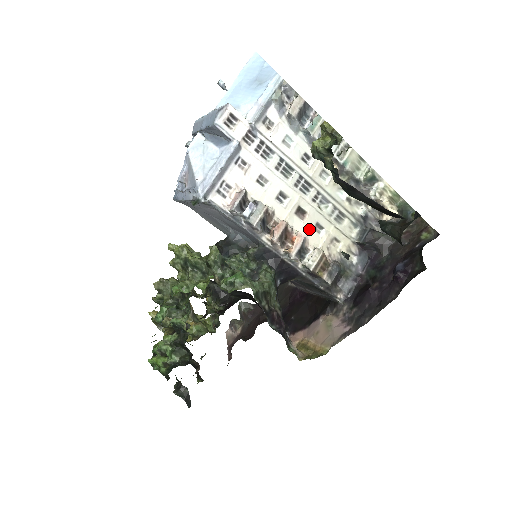
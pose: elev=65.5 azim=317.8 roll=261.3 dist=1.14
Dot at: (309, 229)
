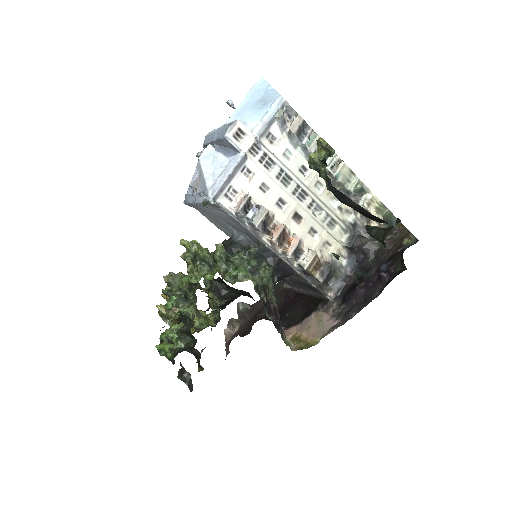
Dot at: (304, 232)
